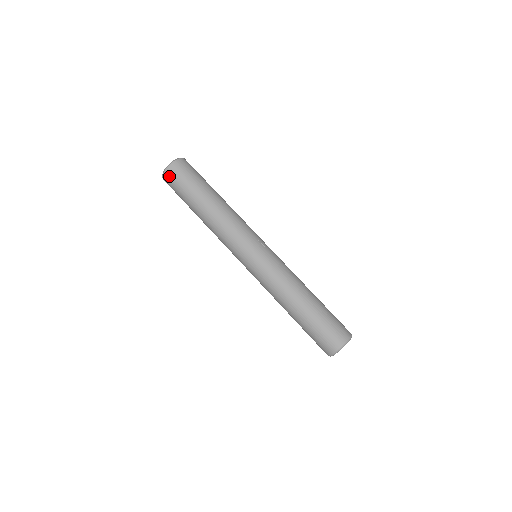
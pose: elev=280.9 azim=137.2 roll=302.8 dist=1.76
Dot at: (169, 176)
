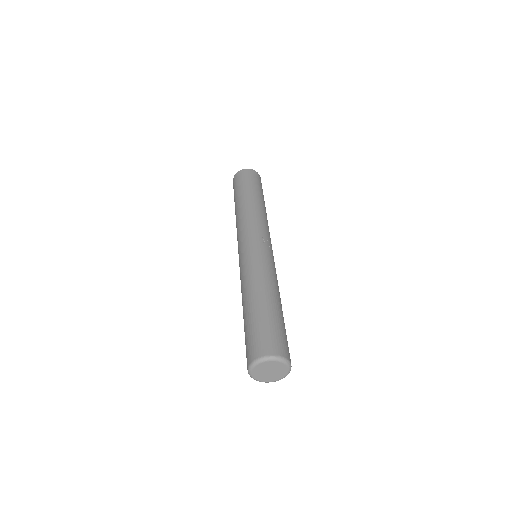
Dot at: (235, 179)
